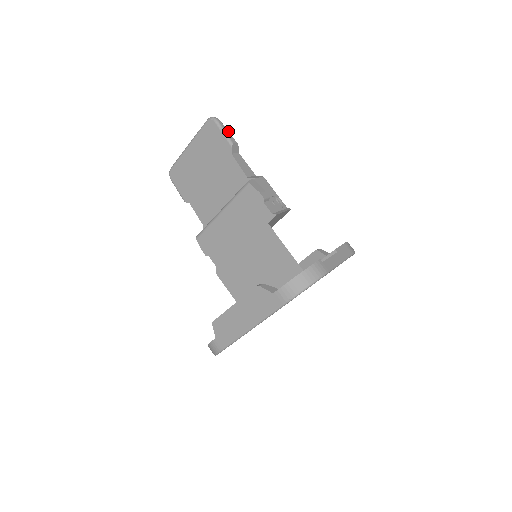
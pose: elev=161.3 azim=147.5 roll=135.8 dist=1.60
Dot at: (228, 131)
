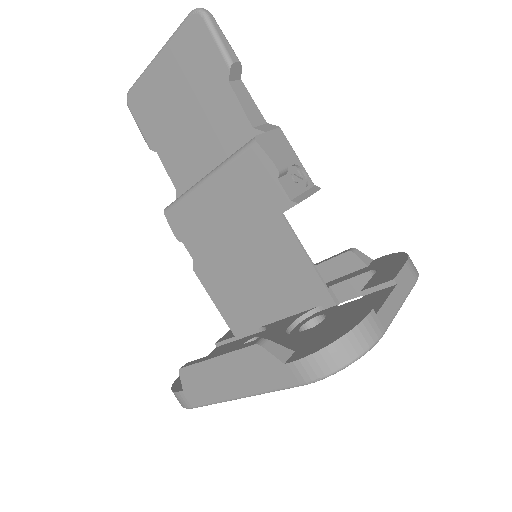
Dot at: (225, 38)
